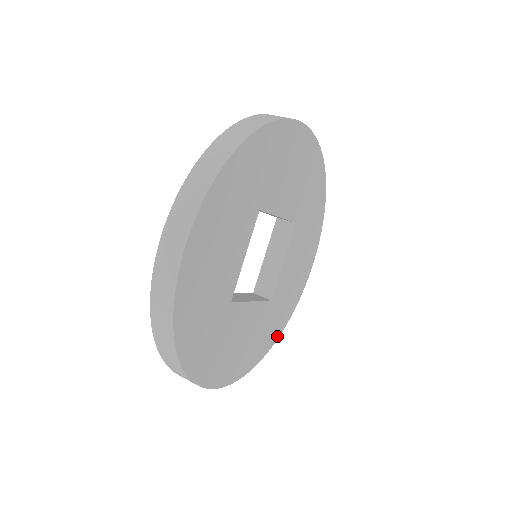
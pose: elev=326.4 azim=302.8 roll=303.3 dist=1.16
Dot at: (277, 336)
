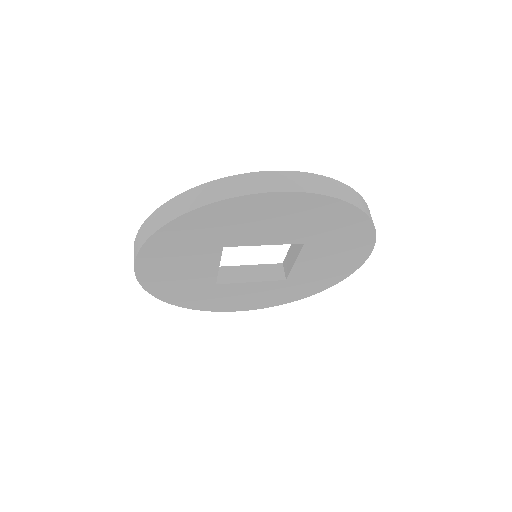
Dot at: (314, 293)
